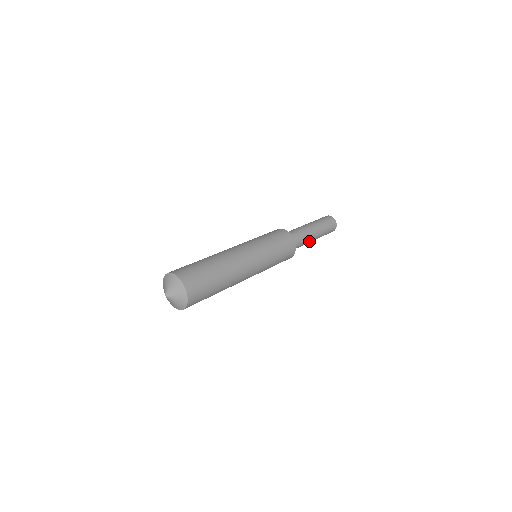
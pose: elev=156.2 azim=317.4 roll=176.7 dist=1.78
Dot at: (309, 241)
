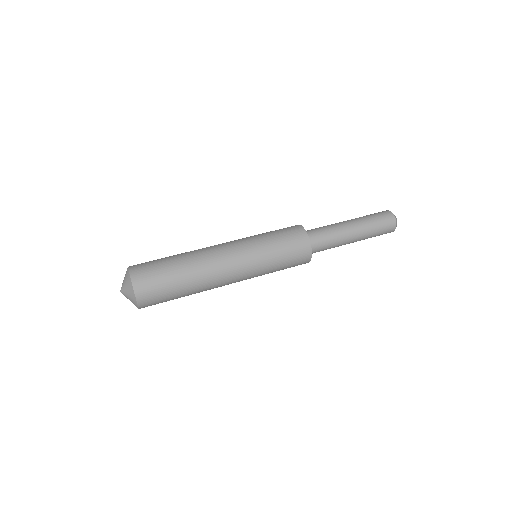
Dot at: (345, 240)
